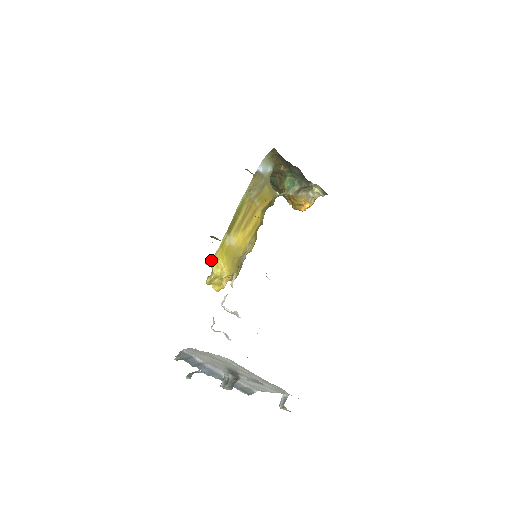
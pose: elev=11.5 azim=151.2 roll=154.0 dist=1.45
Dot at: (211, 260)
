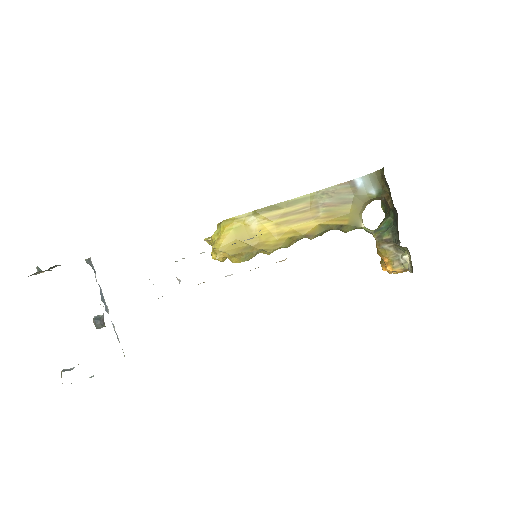
Dot at: (220, 223)
